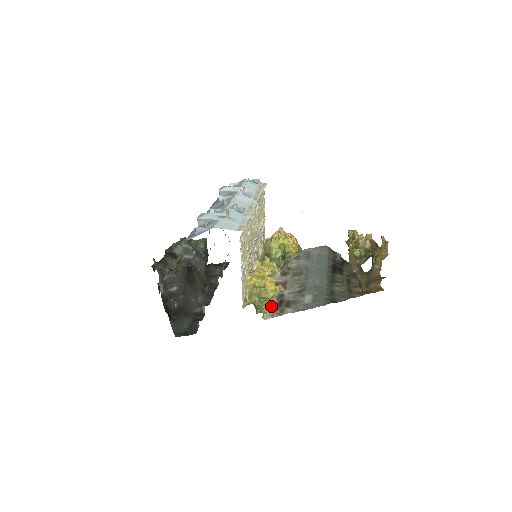
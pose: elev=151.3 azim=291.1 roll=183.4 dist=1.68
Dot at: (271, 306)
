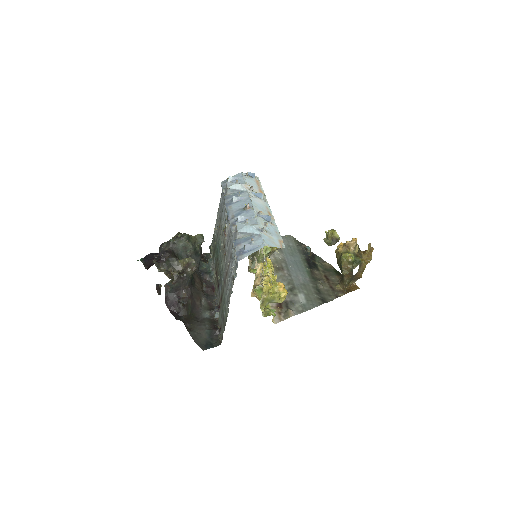
Dot at: (274, 308)
